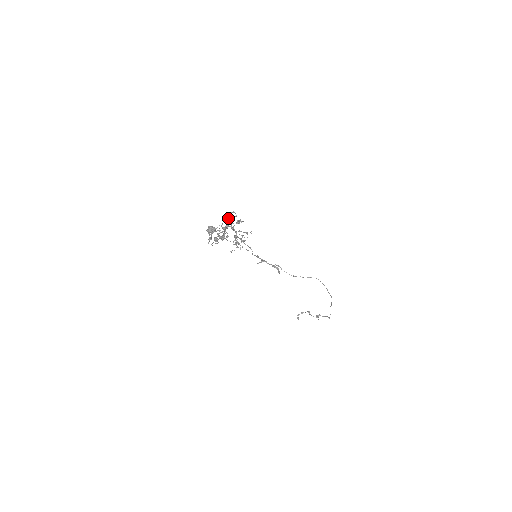
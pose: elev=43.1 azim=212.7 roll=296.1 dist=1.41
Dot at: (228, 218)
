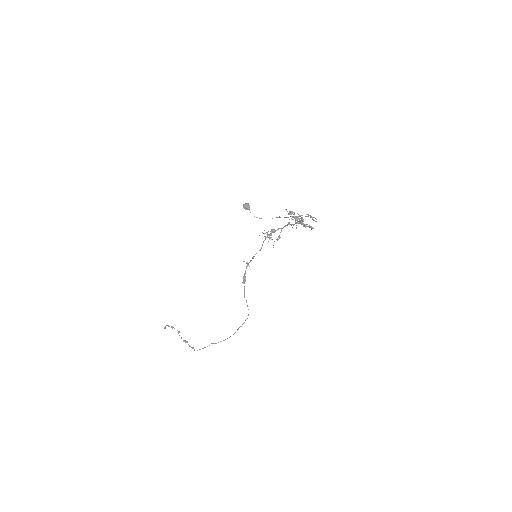
Dot at: occluded
